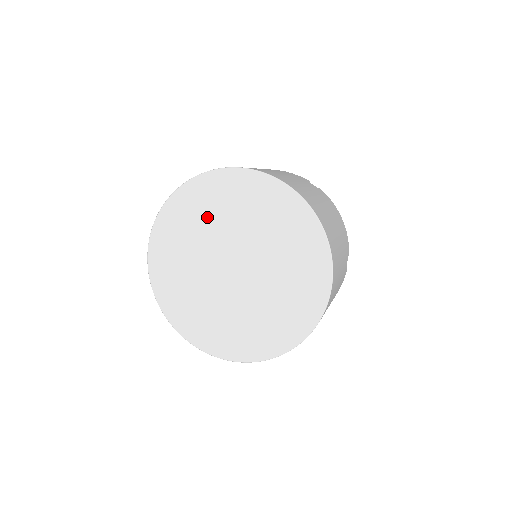
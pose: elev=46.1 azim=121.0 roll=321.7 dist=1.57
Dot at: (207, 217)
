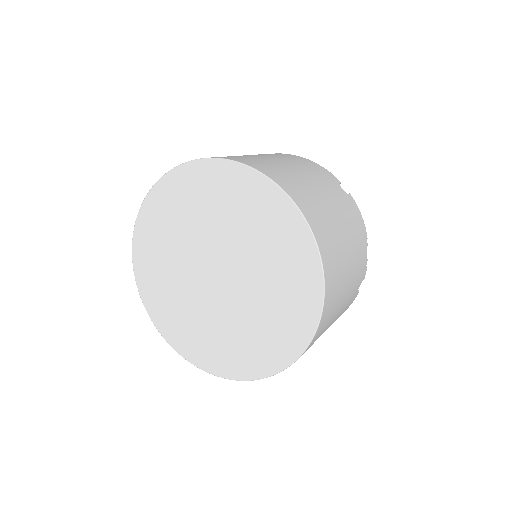
Dot at: (165, 252)
